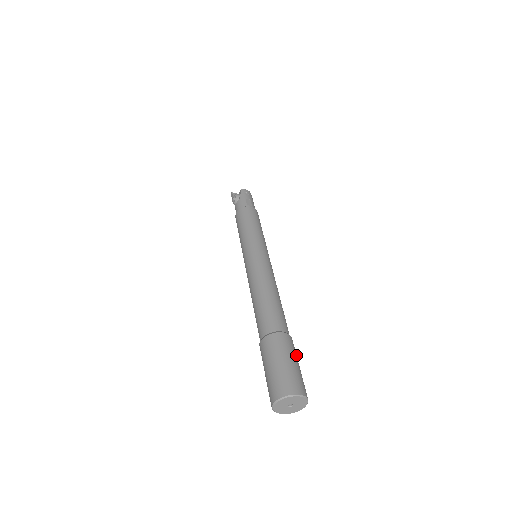
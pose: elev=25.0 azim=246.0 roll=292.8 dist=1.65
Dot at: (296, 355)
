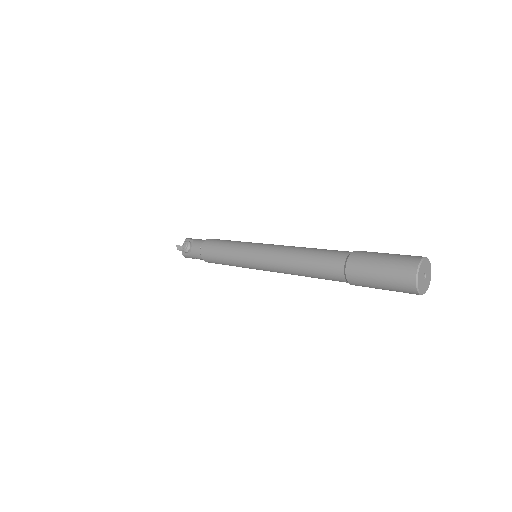
Dot at: occluded
